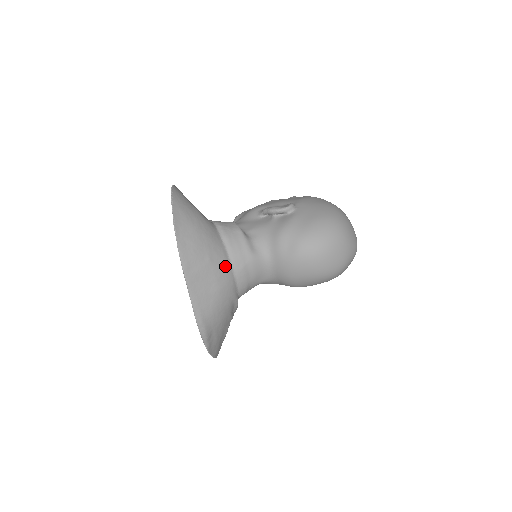
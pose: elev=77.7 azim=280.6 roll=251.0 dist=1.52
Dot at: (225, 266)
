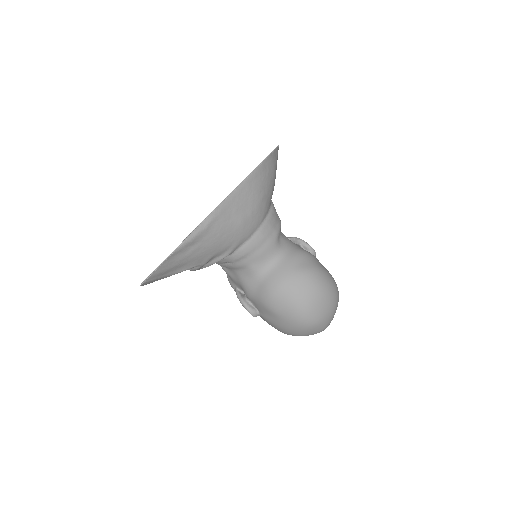
Dot at: (260, 217)
